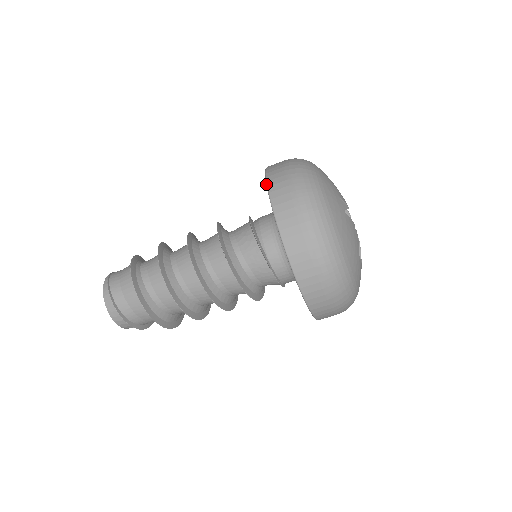
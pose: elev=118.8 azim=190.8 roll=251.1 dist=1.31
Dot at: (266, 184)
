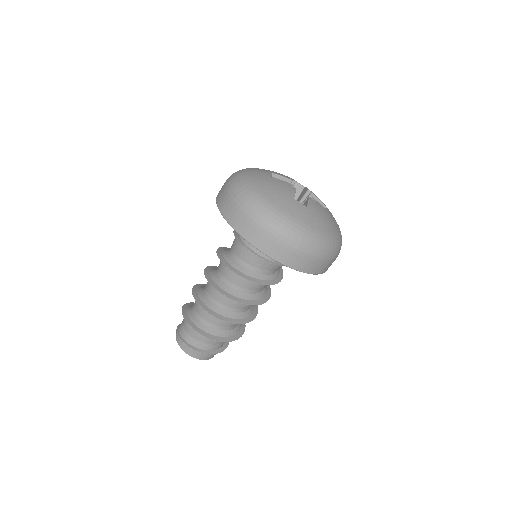
Dot at: occluded
